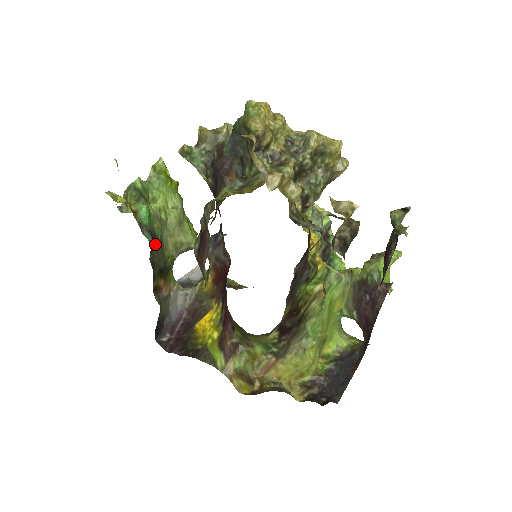
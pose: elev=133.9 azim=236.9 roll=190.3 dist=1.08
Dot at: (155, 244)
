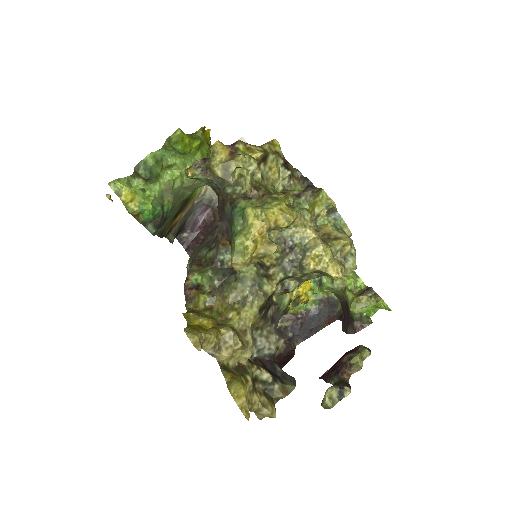
Dot at: (163, 221)
